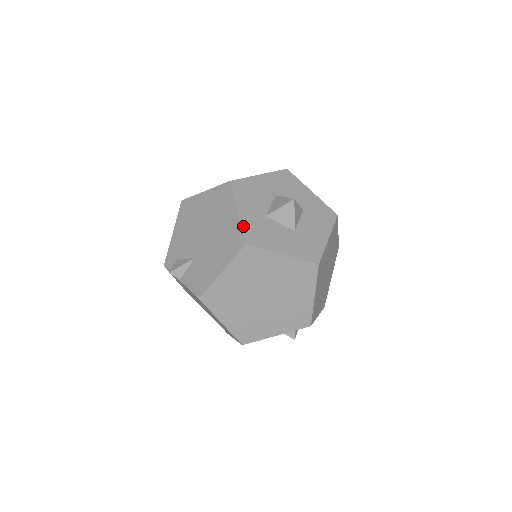
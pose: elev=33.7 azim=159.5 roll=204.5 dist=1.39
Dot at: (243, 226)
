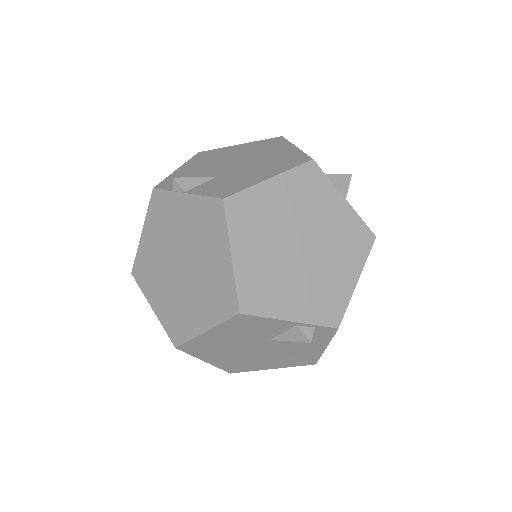
Dot at: (305, 154)
